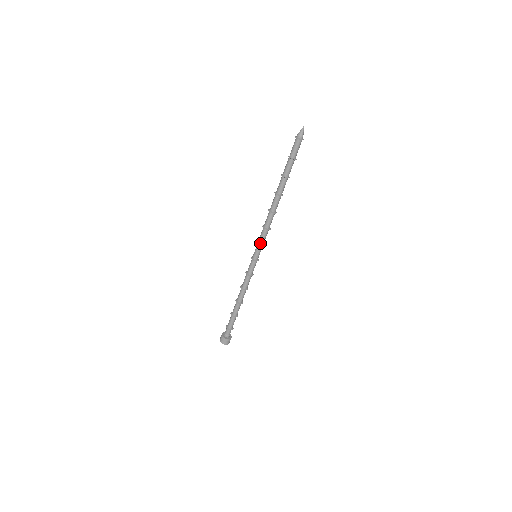
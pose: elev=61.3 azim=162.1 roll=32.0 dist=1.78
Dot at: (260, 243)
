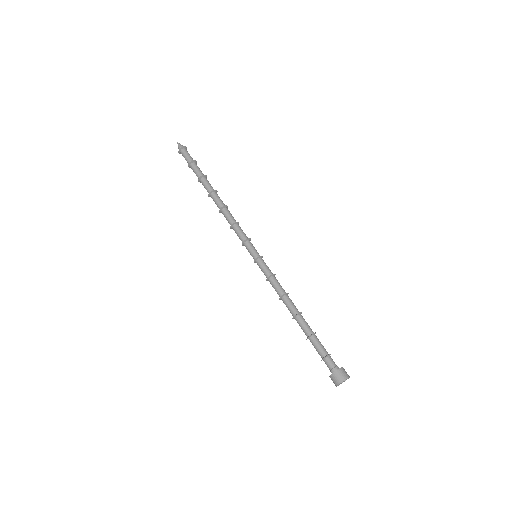
Dot at: (247, 238)
